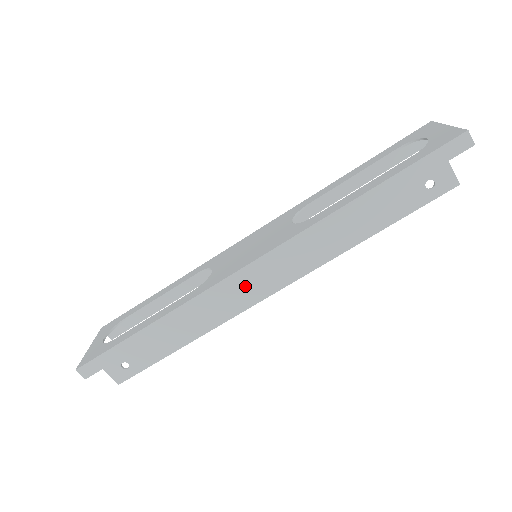
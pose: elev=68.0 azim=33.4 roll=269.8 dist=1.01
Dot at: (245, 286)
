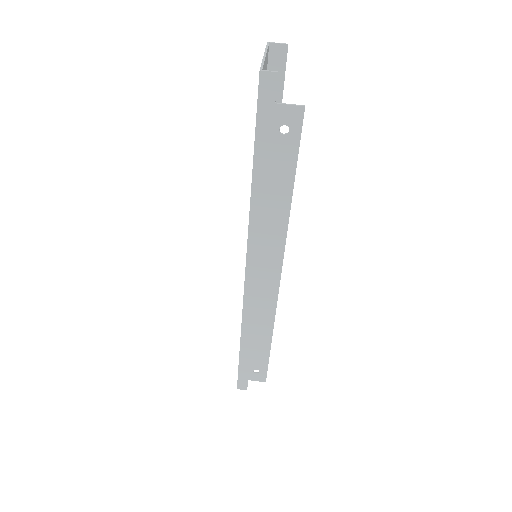
Dot at: (259, 289)
